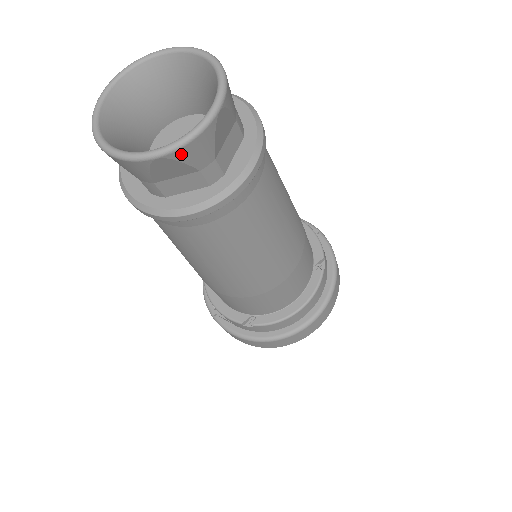
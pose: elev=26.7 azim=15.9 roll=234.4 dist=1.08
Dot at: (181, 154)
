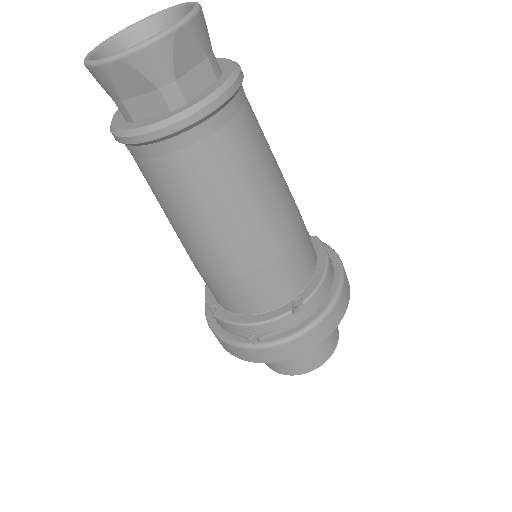
Dot at: (193, 27)
